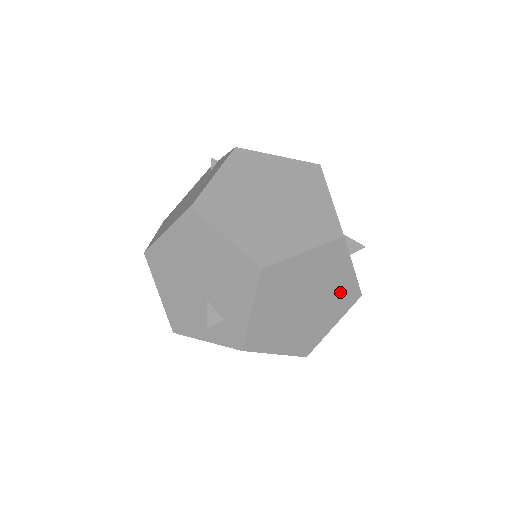
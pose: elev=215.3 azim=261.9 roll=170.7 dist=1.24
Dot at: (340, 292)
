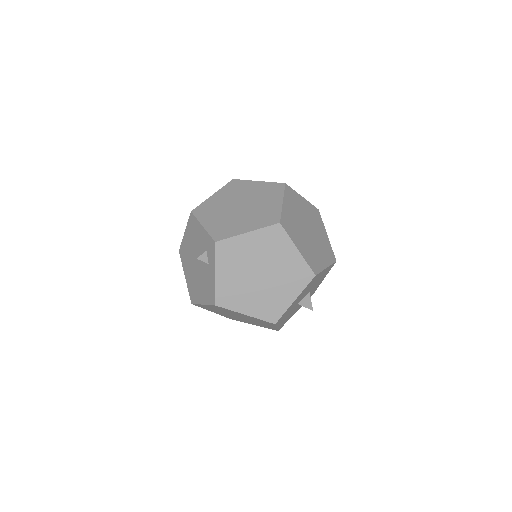
Dot at: (263, 191)
